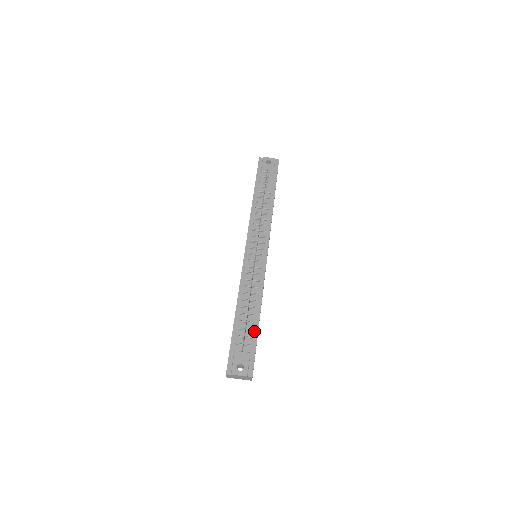
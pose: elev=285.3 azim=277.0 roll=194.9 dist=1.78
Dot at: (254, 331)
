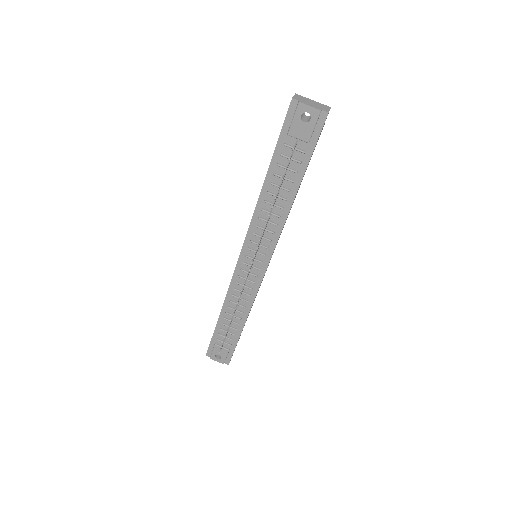
Dot at: (236, 335)
